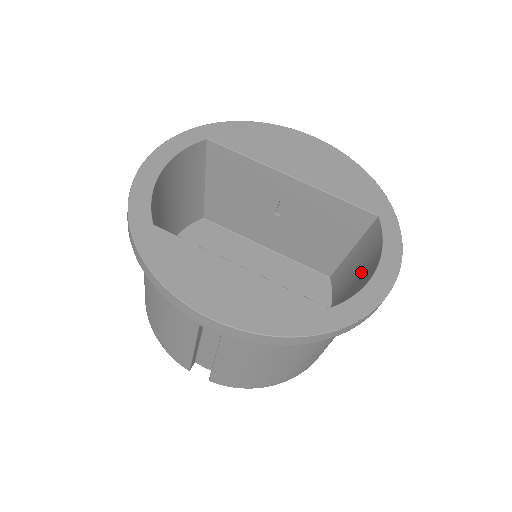
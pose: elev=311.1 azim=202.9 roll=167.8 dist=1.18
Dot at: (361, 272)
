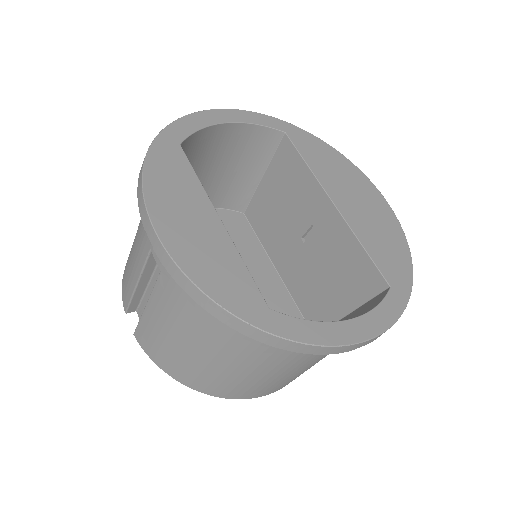
Dot at: occluded
